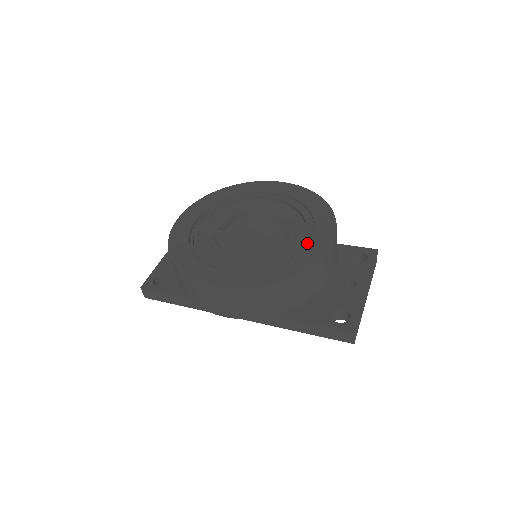
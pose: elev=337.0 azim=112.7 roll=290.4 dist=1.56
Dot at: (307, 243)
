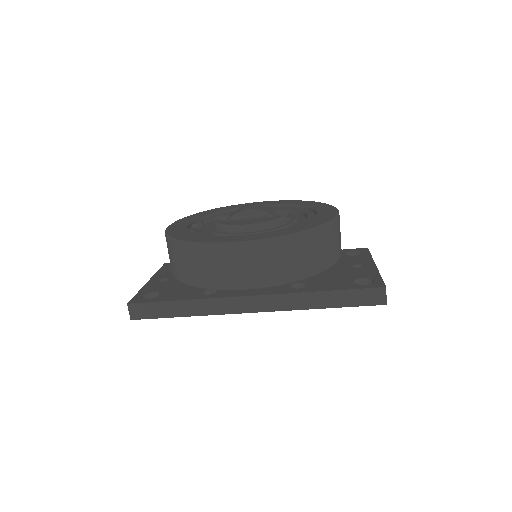
Dot at: (315, 215)
